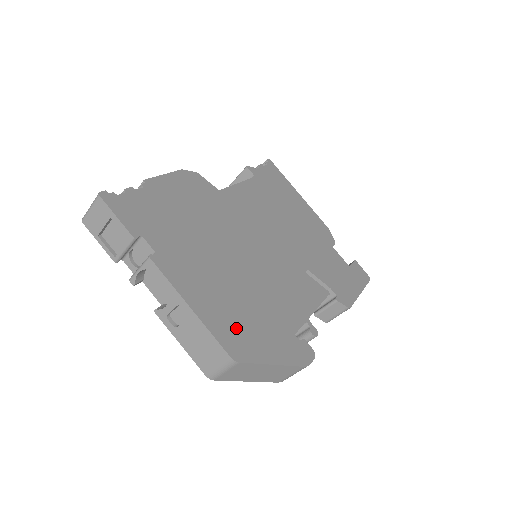
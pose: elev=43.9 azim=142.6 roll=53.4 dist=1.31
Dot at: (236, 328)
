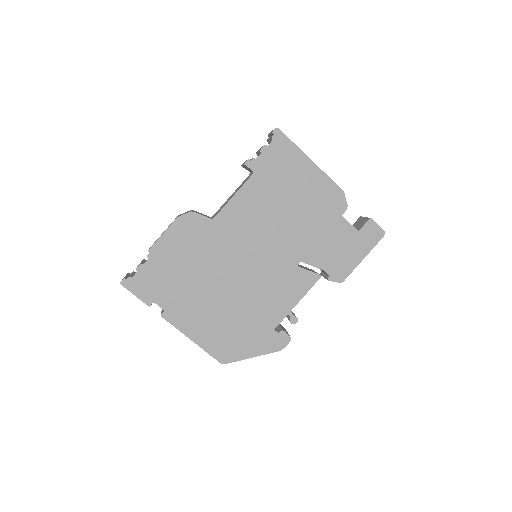
Dot at: (224, 342)
